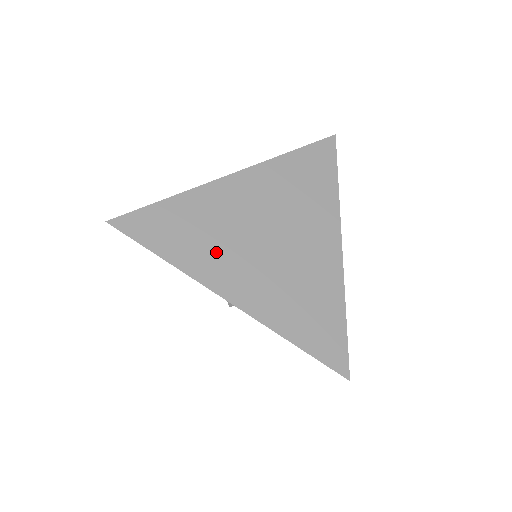
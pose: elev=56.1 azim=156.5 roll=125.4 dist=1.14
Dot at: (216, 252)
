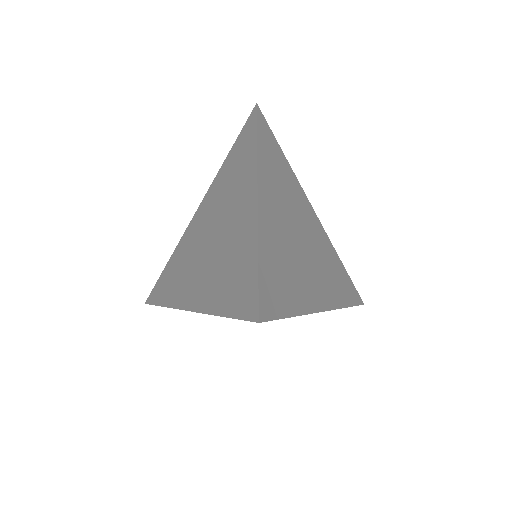
Dot at: (184, 277)
